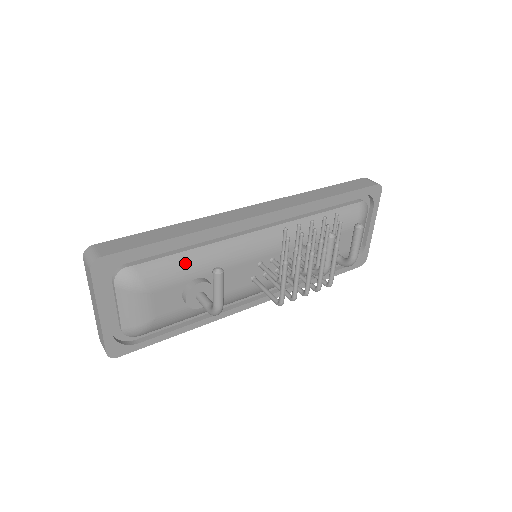
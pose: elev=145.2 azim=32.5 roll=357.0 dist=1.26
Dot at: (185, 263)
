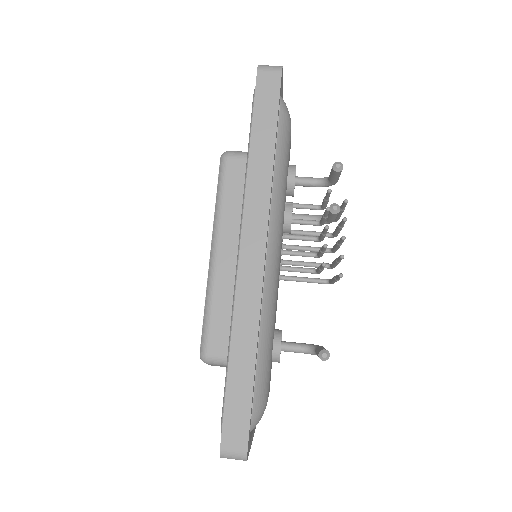
Dot at: (265, 357)
